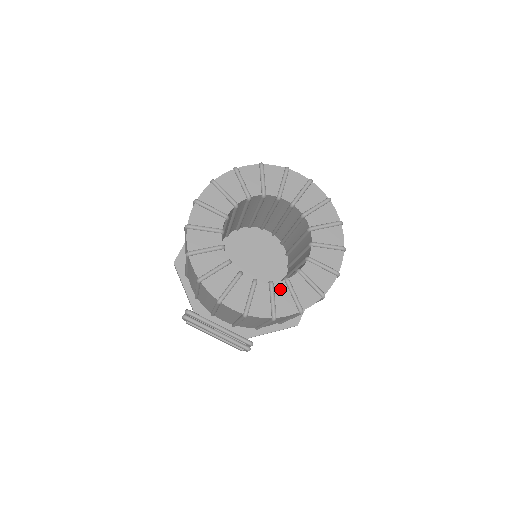
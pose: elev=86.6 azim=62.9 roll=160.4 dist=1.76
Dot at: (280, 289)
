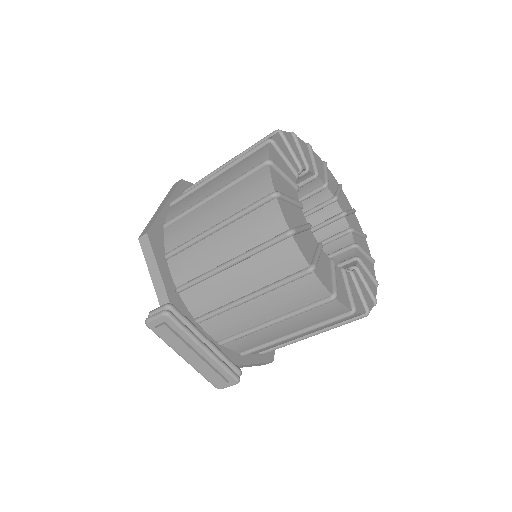
Dot at: (349, 280)
